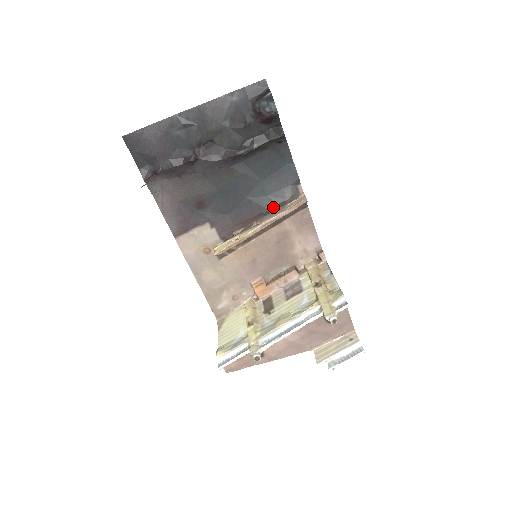
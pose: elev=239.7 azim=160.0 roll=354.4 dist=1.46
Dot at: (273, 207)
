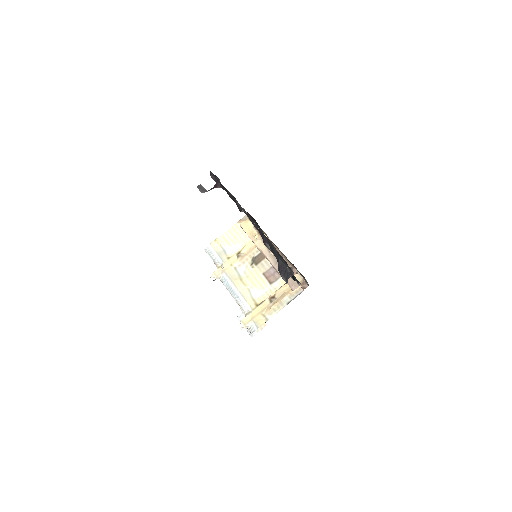
Dot at: occluded
